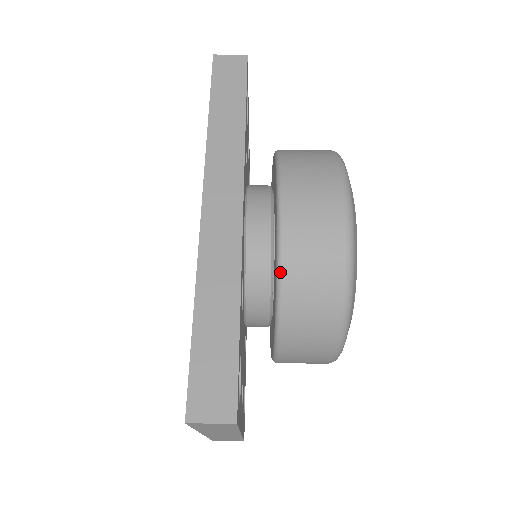
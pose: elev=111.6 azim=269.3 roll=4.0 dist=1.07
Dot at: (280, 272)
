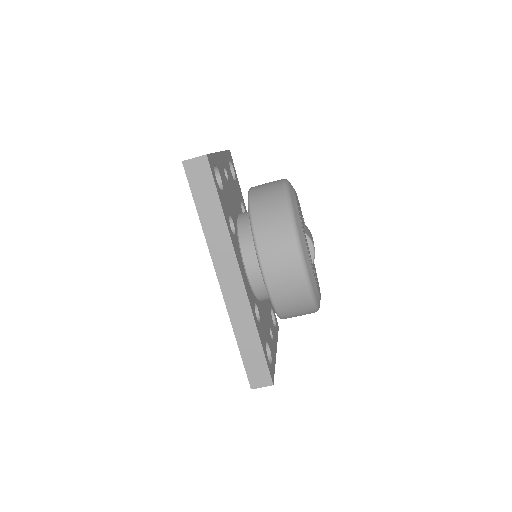
Dot at: (274, 307)
